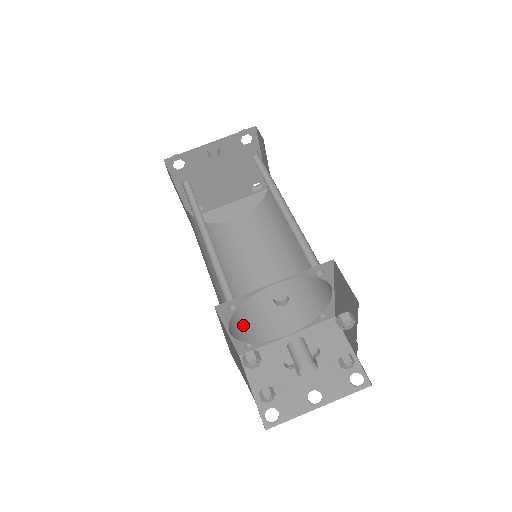
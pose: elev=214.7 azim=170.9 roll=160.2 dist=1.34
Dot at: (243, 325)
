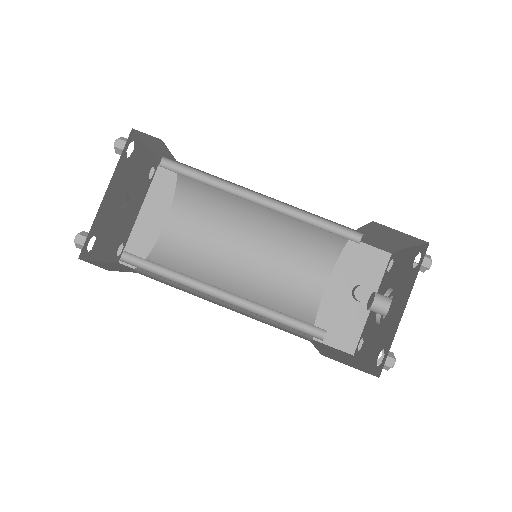
Dot at: (294, 316)
